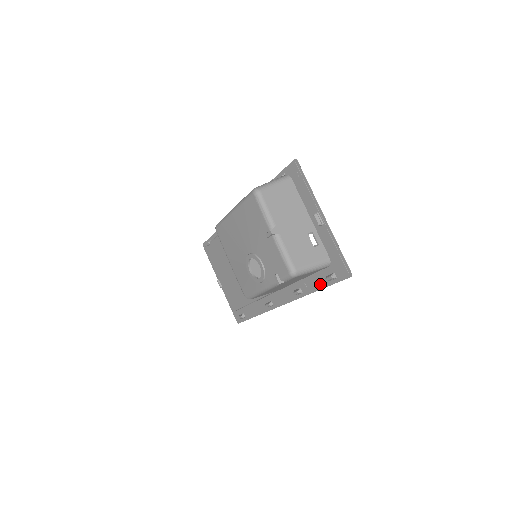
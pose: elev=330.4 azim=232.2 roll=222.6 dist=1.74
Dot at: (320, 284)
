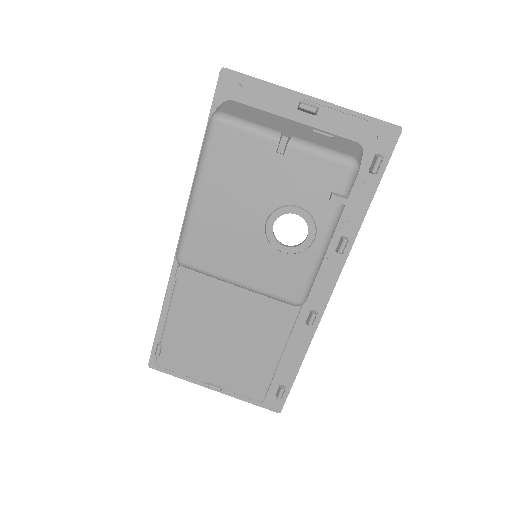
Dot at: (366, 194)
